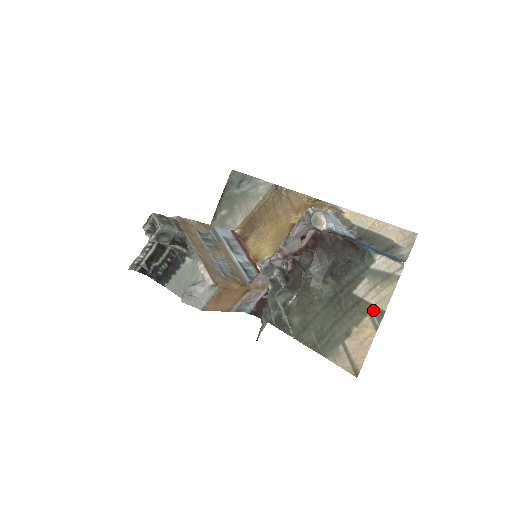
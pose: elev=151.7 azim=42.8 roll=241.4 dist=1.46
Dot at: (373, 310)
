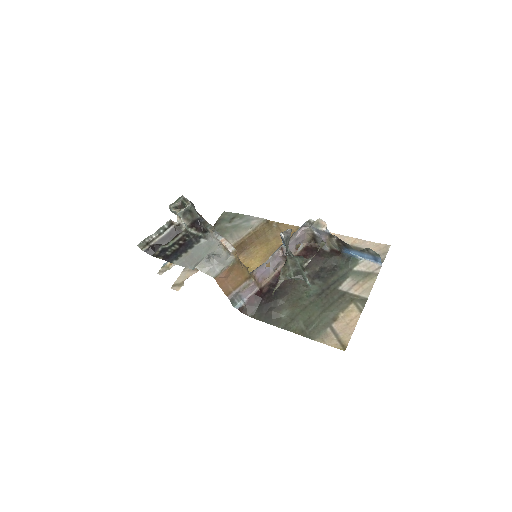
Dot at: (357, 299)
